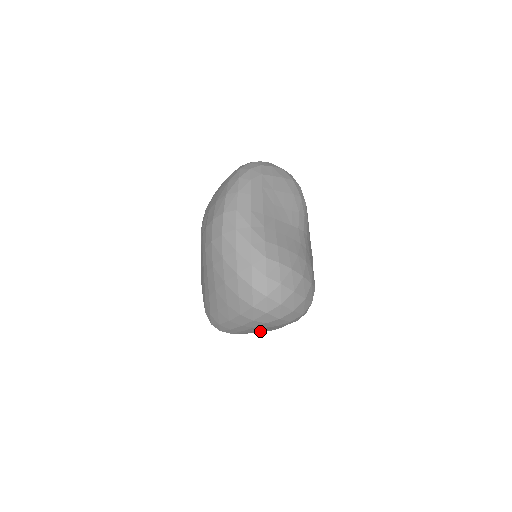
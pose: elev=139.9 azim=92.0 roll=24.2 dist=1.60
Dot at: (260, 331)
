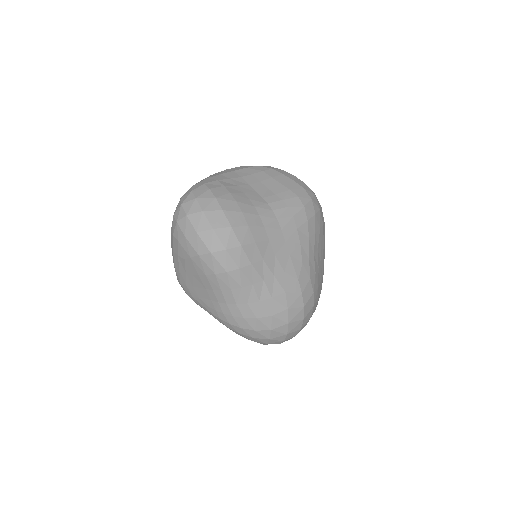
Dot at: (204, 300)
